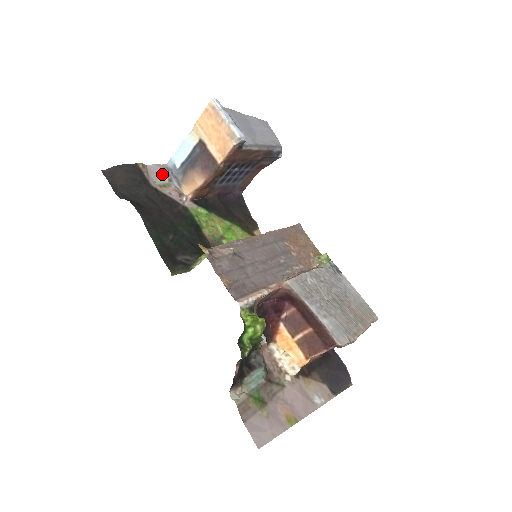
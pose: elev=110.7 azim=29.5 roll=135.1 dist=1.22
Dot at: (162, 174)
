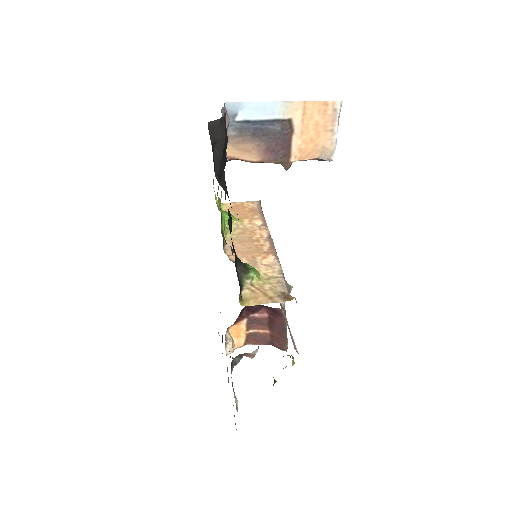
Dot at: (226, 126)
